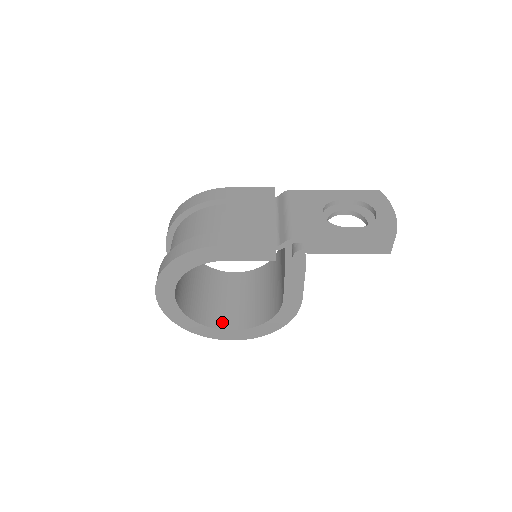
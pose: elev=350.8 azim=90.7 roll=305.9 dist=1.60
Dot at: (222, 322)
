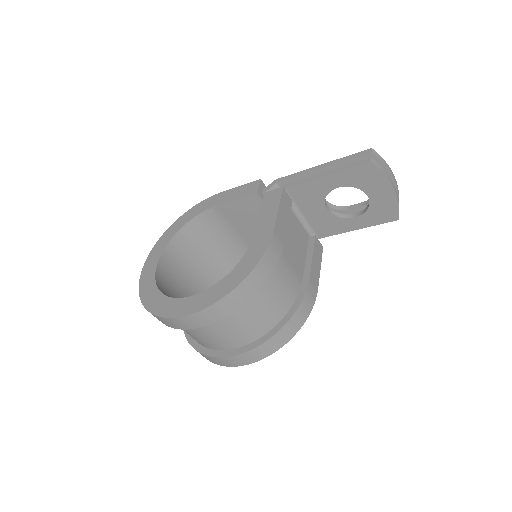
Dot at: occluded
